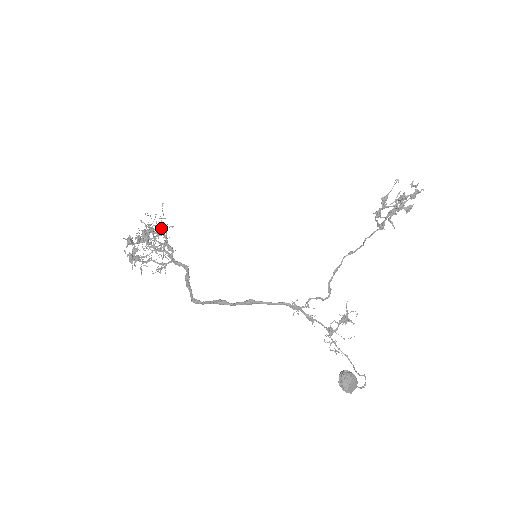
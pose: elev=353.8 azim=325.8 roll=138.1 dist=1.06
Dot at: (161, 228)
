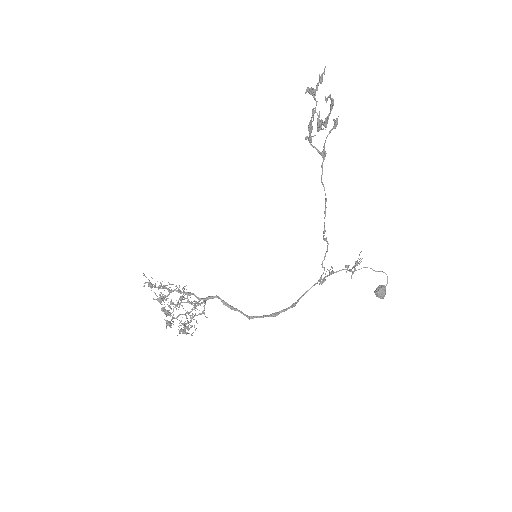
Dot at: (169, 290)
